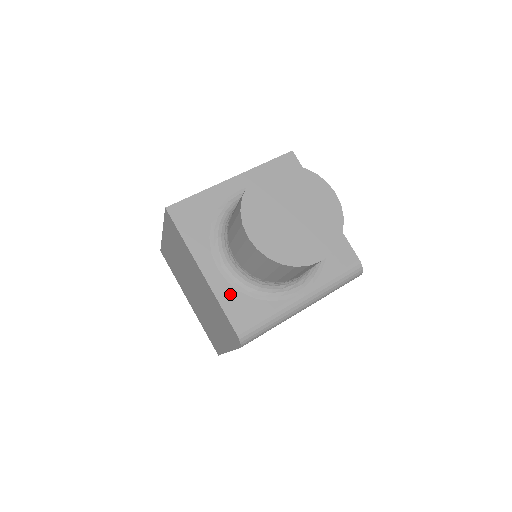
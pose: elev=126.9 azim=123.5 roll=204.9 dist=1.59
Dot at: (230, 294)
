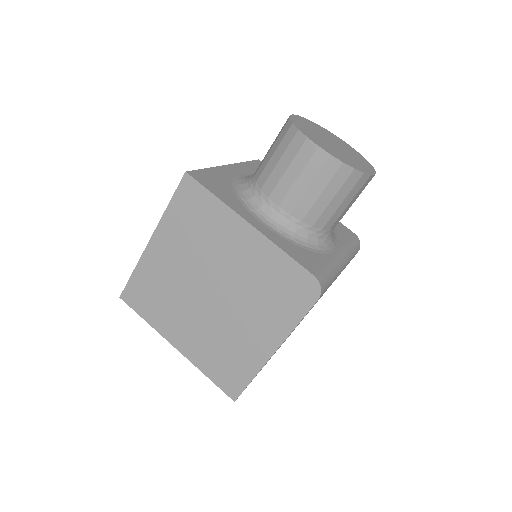
Dot at: (286, 244)
